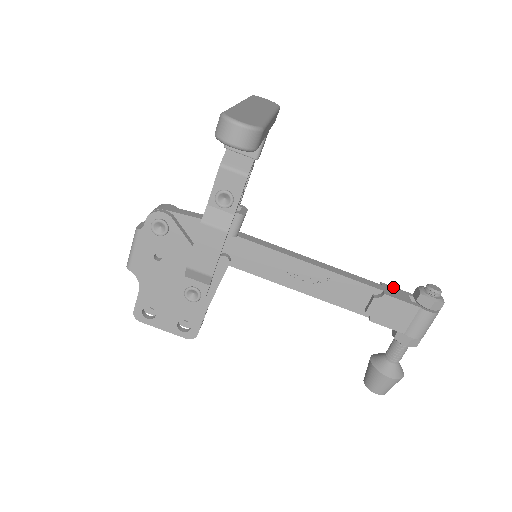
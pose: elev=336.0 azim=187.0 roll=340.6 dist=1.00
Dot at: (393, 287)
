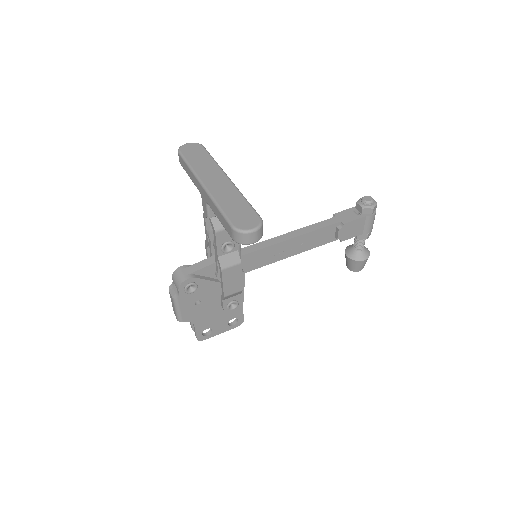
Dot at: (342, 212)
